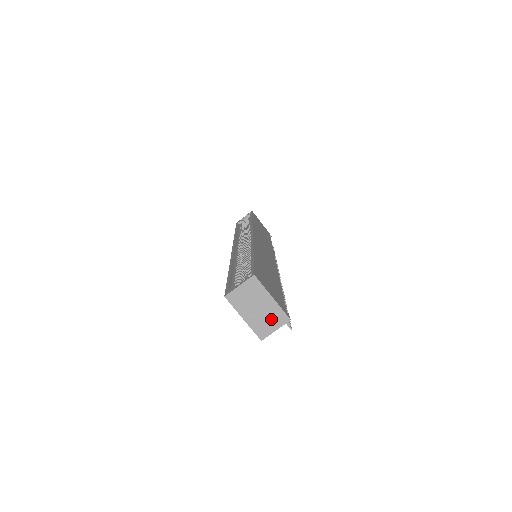
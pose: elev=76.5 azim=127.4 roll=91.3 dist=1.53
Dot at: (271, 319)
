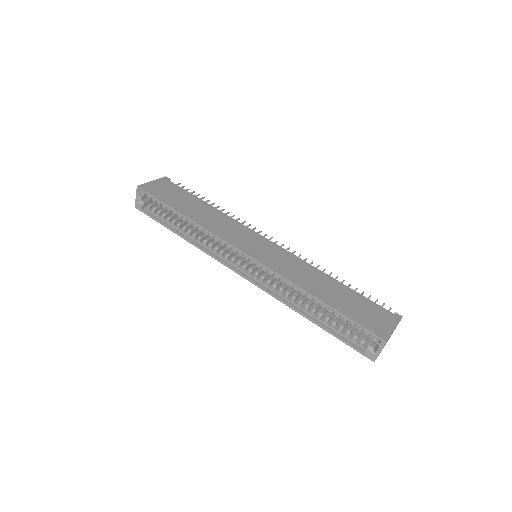
Dot at: occluded
